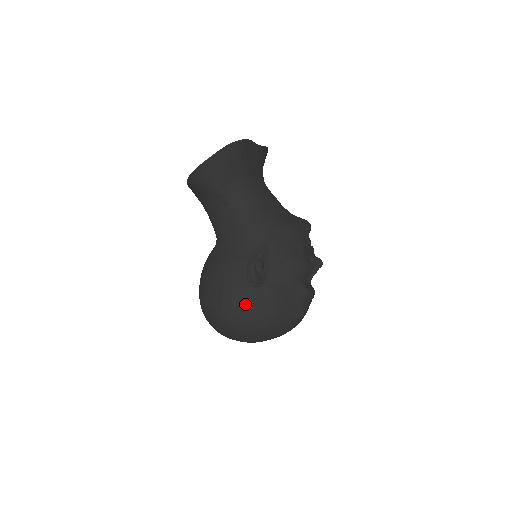
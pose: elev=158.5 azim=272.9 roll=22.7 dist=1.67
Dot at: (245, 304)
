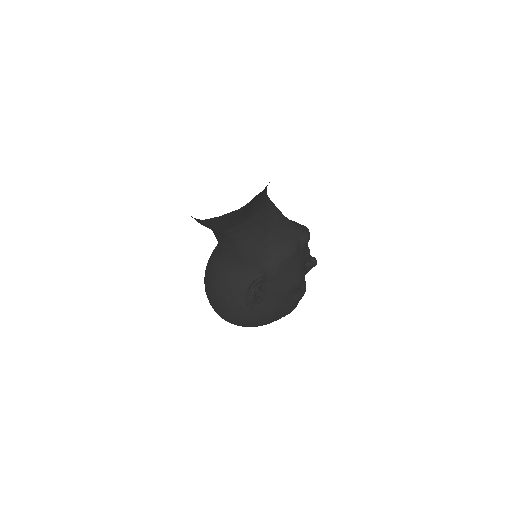
Dot at: (244, 317)
